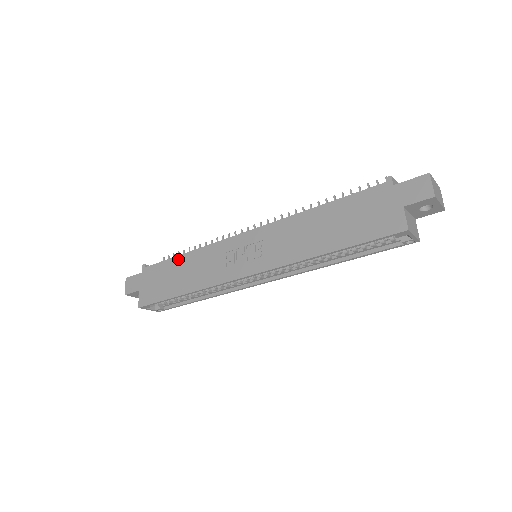
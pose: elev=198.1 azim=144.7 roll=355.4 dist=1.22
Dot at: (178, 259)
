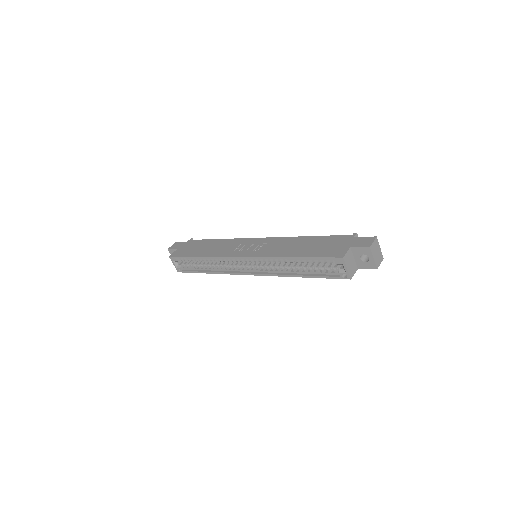
Dot at: (212, 240)
